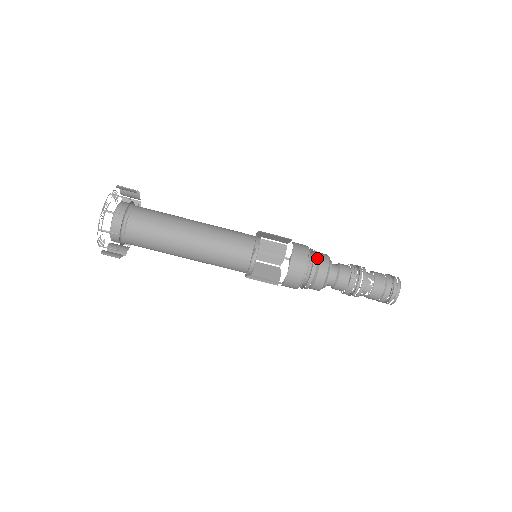
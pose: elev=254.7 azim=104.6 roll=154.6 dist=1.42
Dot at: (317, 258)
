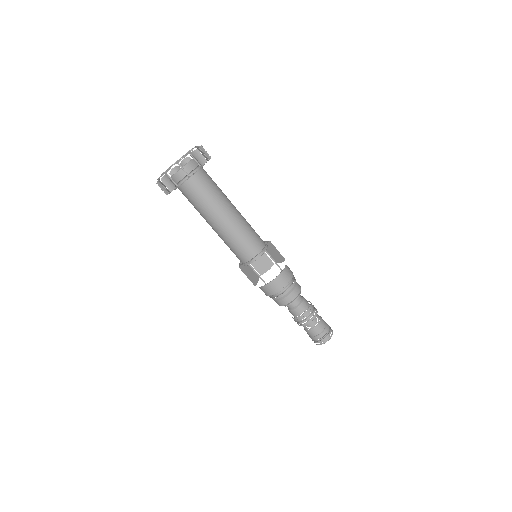
Dot at: (291, 289)
